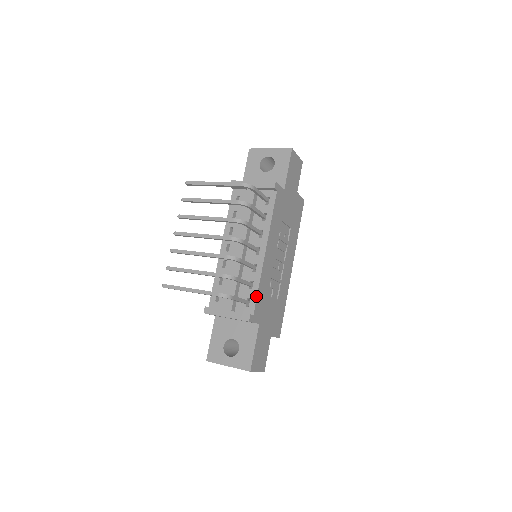
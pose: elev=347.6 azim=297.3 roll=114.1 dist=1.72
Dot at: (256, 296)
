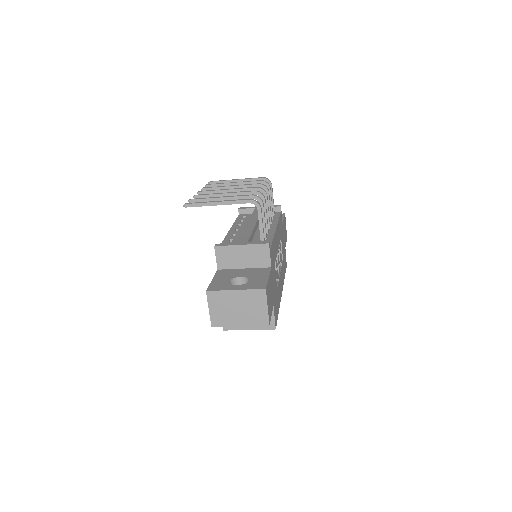
Dot at: (271, 241)
